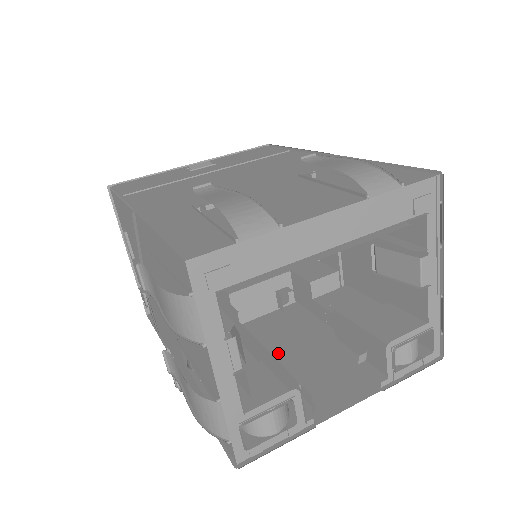
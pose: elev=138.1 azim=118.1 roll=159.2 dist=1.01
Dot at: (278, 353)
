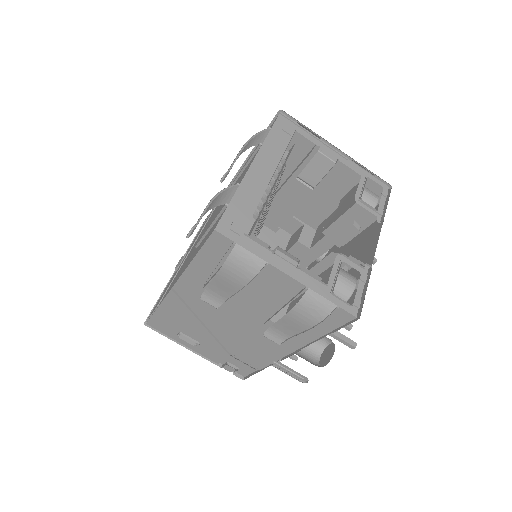
Dot at: occluded
